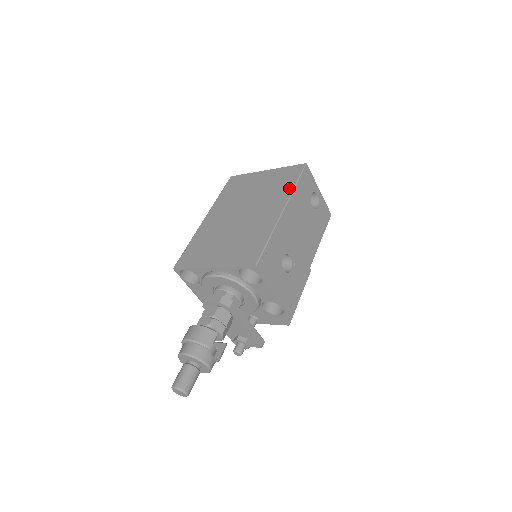
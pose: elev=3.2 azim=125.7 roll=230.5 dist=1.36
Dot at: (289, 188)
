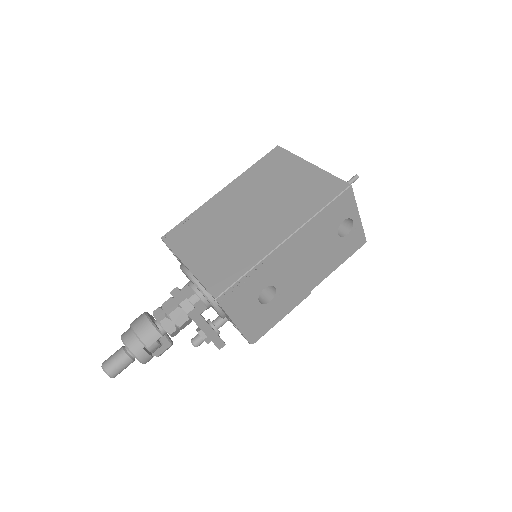
Dot at: (311, 211)
